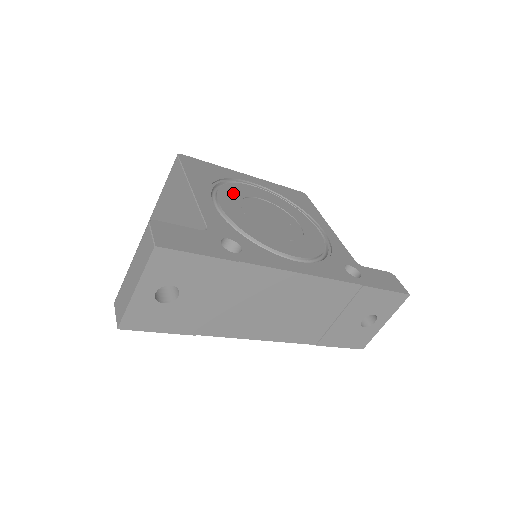
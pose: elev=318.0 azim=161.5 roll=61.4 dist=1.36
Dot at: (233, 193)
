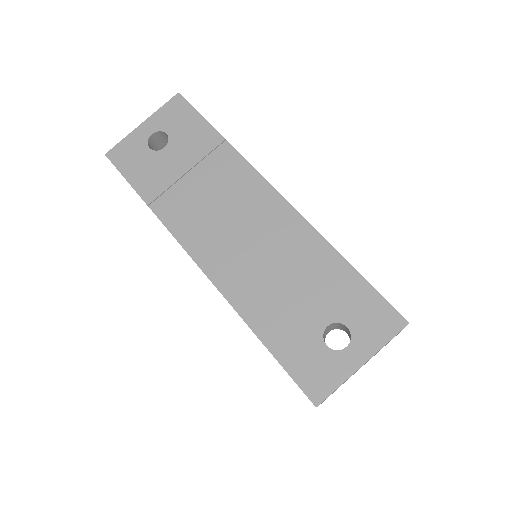
Dot at: occluded
